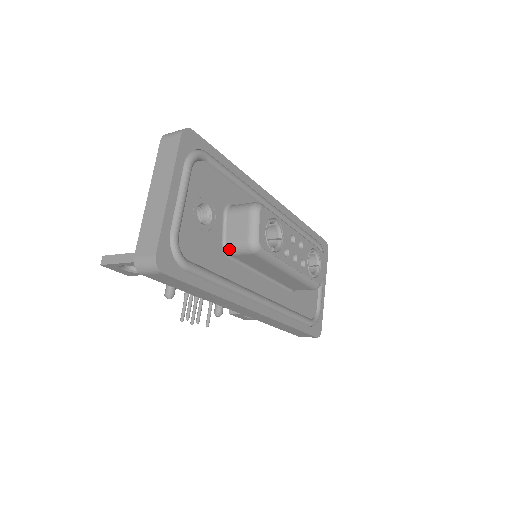
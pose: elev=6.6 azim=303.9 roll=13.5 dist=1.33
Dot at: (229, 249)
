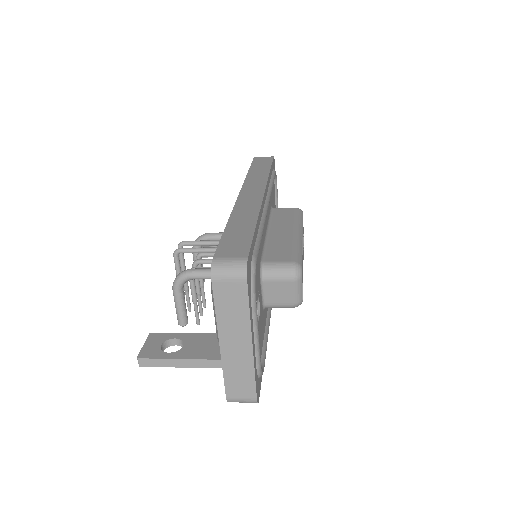
Dot at: (269, 307)
